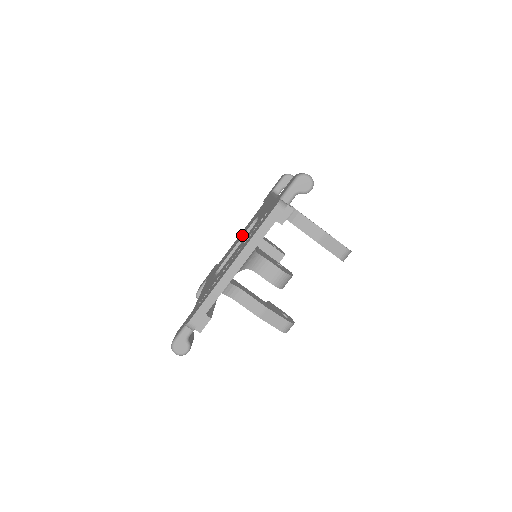
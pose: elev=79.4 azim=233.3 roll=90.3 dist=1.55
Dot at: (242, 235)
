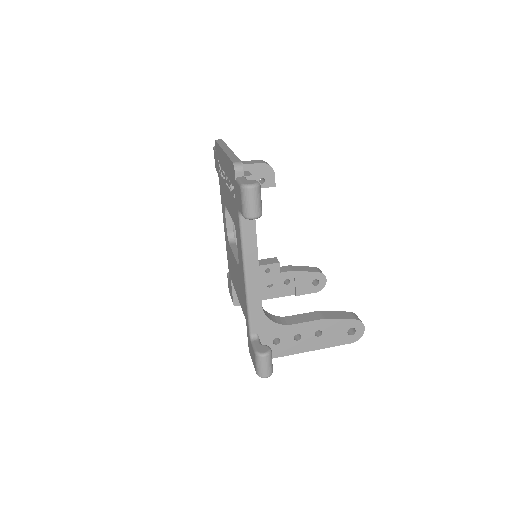
Dot at: (232, 256)
